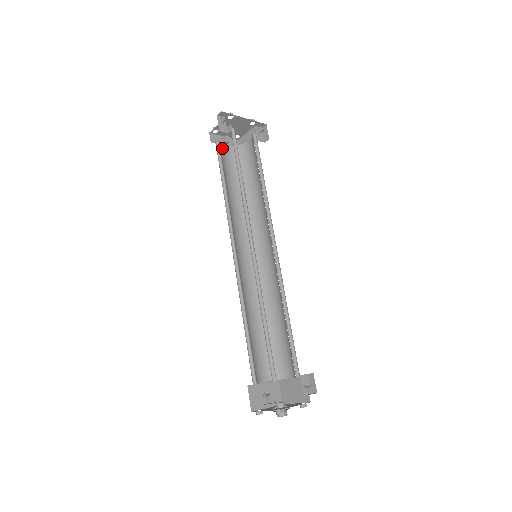
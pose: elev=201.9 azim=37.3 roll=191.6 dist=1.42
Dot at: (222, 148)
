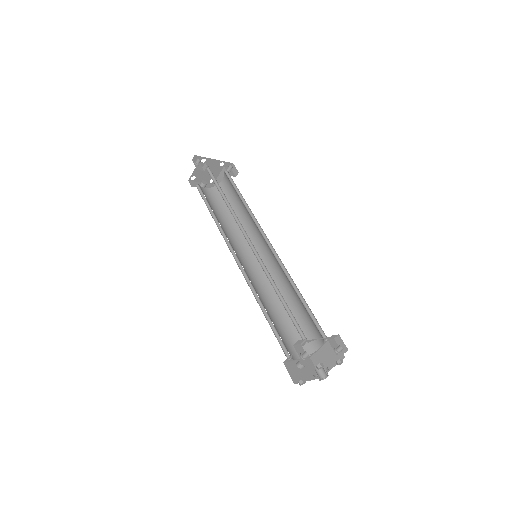
Dot at: (202, 189)
